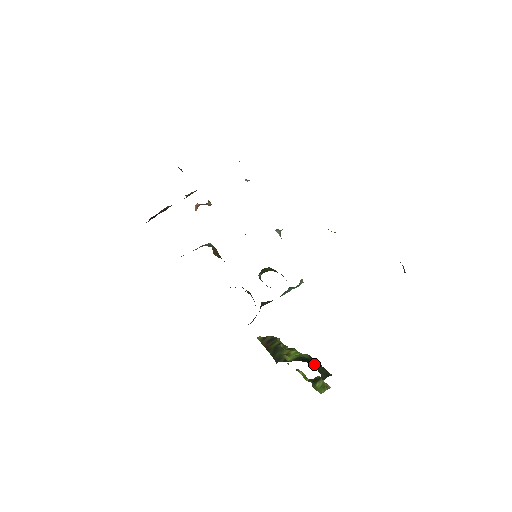
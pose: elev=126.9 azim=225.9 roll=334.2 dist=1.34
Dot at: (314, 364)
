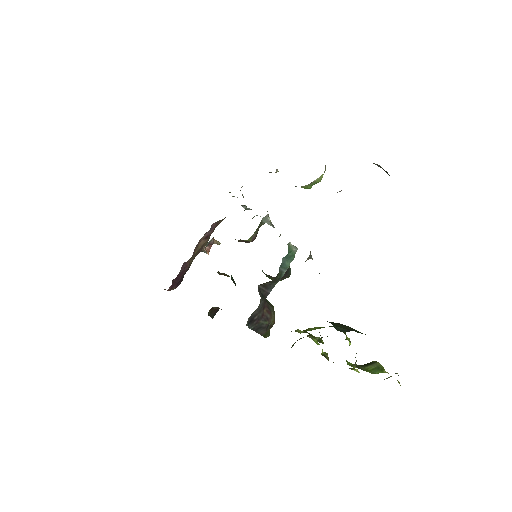
Dot at: occluded
